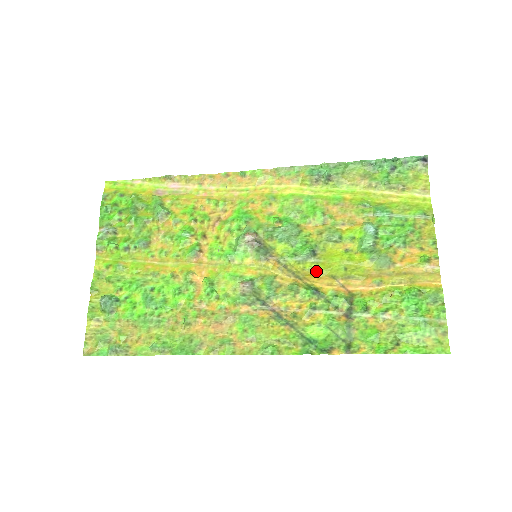
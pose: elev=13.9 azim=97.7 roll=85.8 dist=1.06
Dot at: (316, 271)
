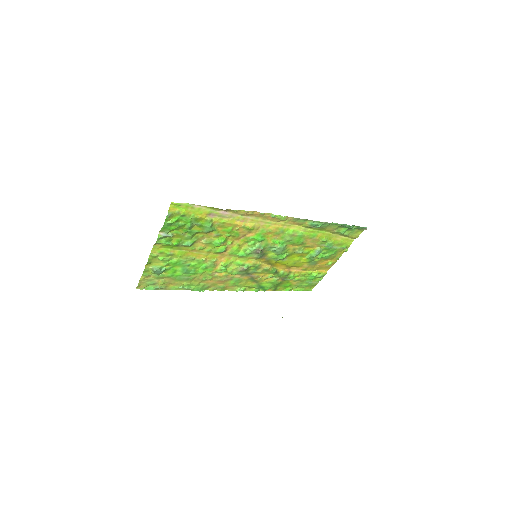
Dot at: (281, 264)
